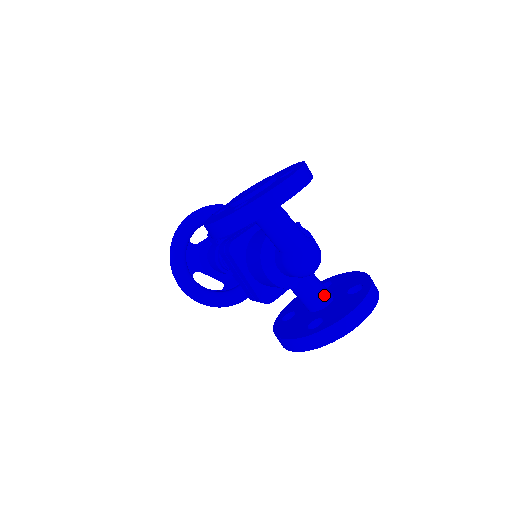
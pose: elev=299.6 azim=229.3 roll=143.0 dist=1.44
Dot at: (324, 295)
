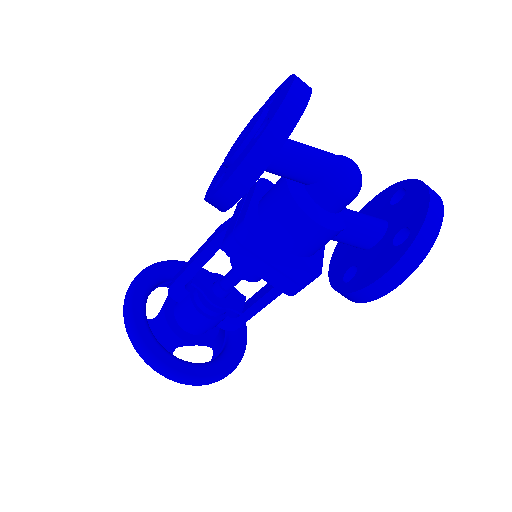
Dot at: (376, 219)
